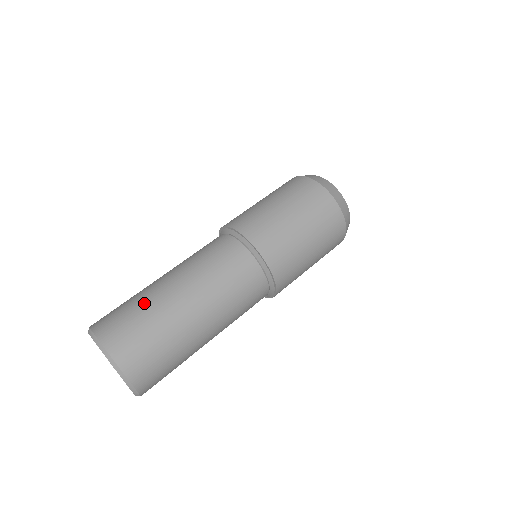
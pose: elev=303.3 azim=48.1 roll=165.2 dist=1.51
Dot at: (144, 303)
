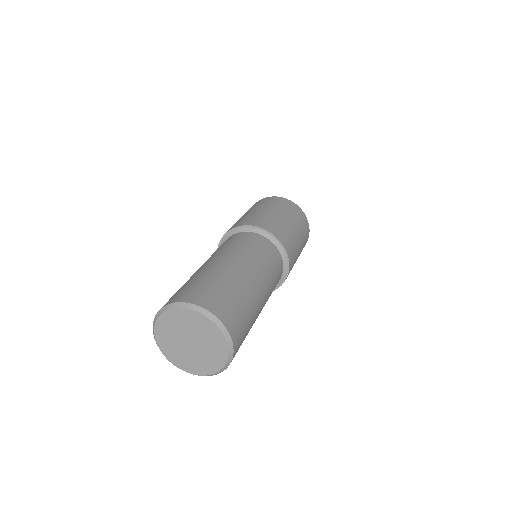
Dot at: (234, 285)
